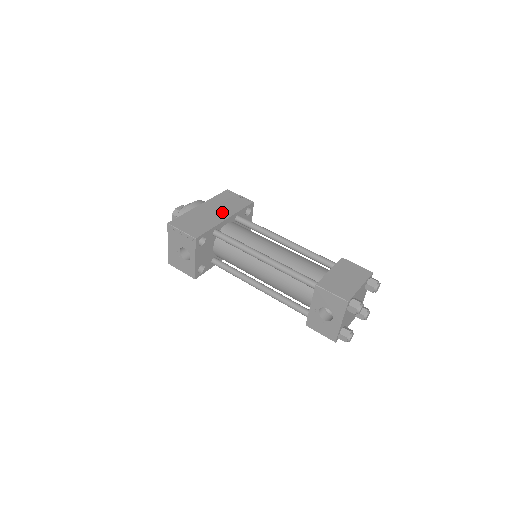
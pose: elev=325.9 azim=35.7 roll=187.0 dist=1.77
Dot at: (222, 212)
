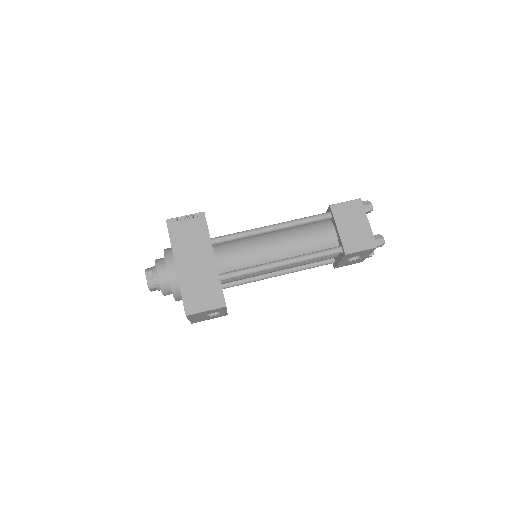
Dot at: (202, 254)
